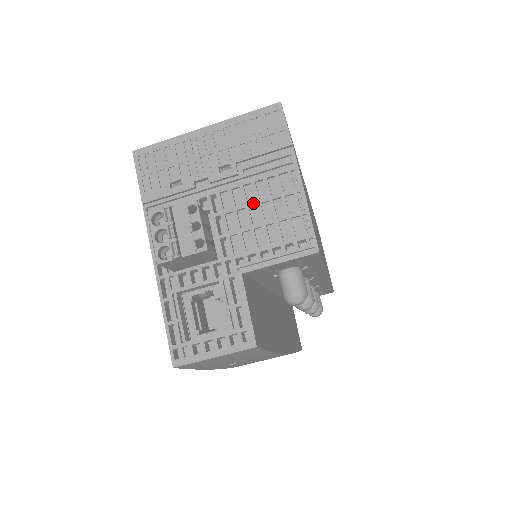
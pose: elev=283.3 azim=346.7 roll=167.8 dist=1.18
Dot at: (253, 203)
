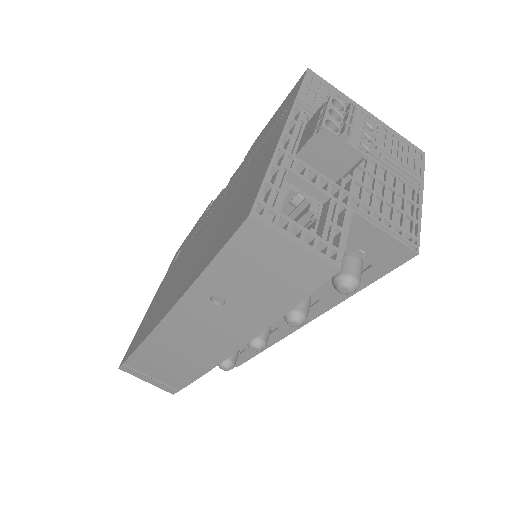
Dot at: (383, 181)
